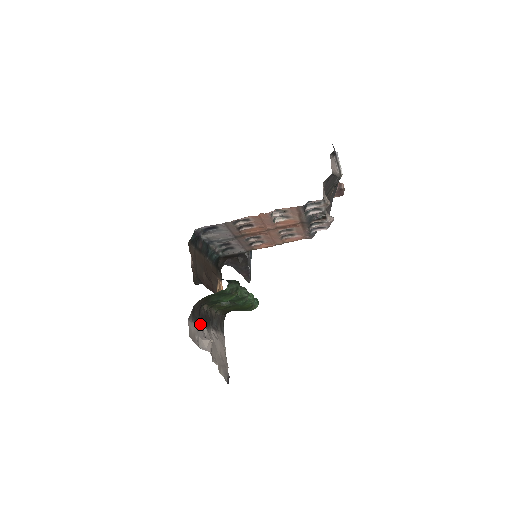
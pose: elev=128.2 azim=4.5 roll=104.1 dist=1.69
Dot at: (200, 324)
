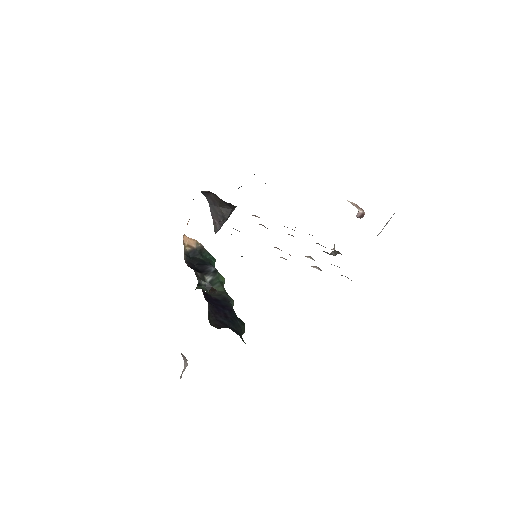
Dot at: occluded
